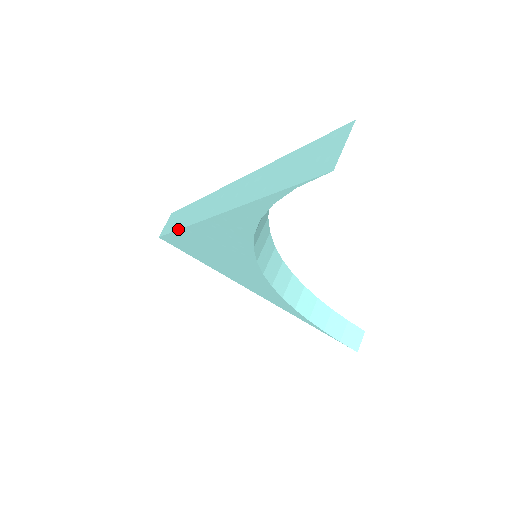
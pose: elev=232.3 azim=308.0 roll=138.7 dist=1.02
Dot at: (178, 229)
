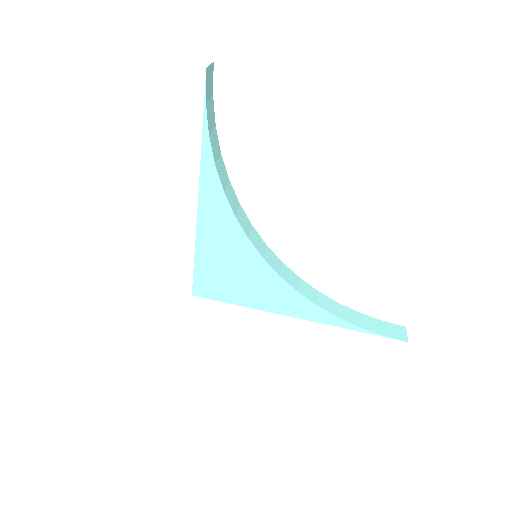
Dot at: (194, 256)
